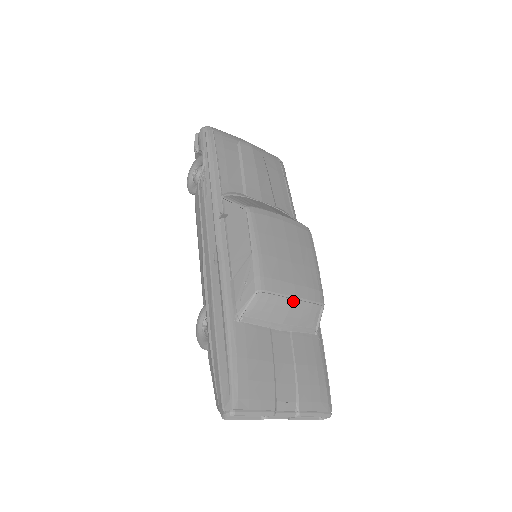
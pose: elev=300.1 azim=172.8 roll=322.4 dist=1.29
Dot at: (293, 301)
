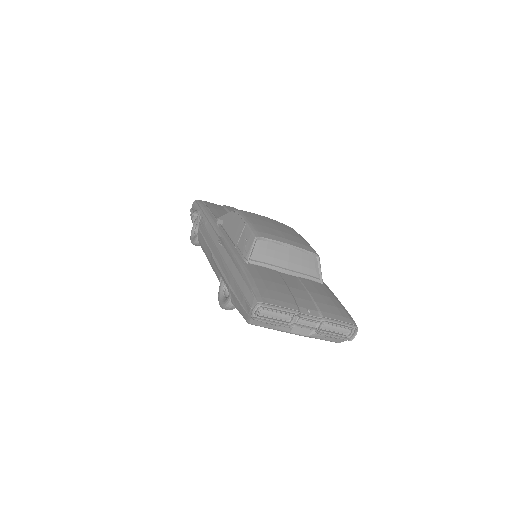
Dot at: (290, 249)
